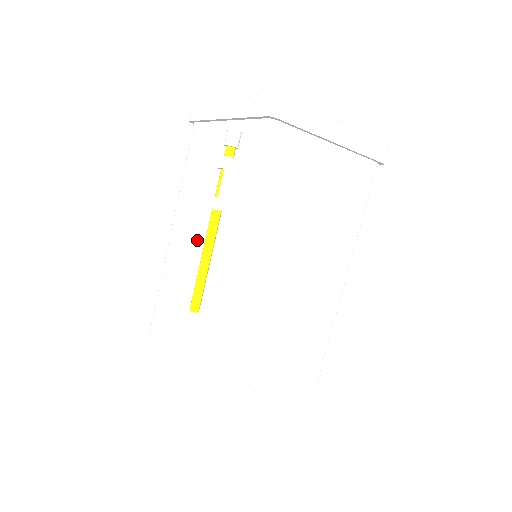
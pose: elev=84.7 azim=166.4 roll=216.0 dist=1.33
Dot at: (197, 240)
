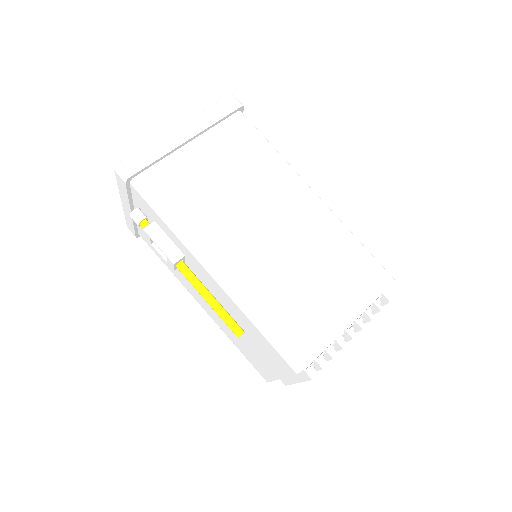
Dot at: occluded
